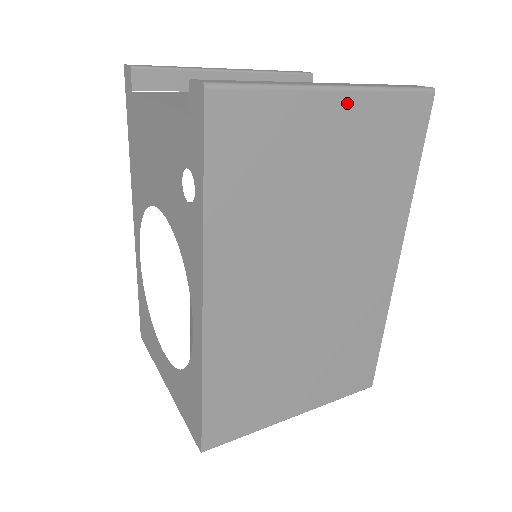
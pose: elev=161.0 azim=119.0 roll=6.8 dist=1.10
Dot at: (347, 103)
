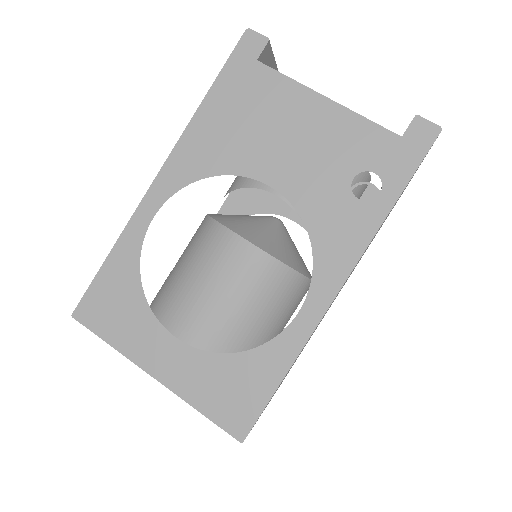
Dot at: occluded
